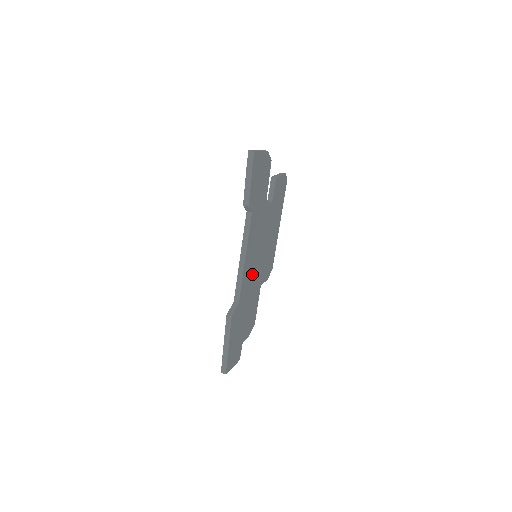
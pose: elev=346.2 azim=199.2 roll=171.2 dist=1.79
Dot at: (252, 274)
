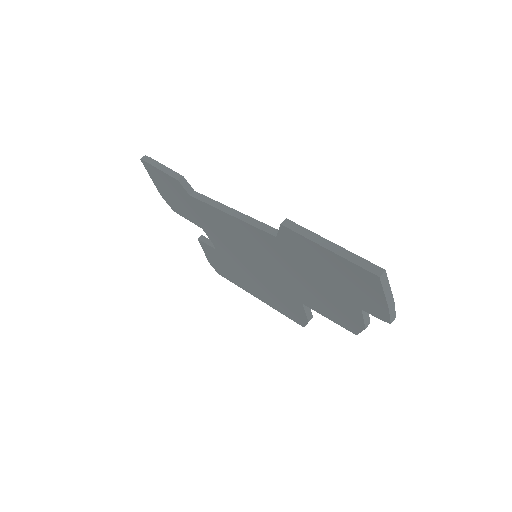
Dot at: occluded
